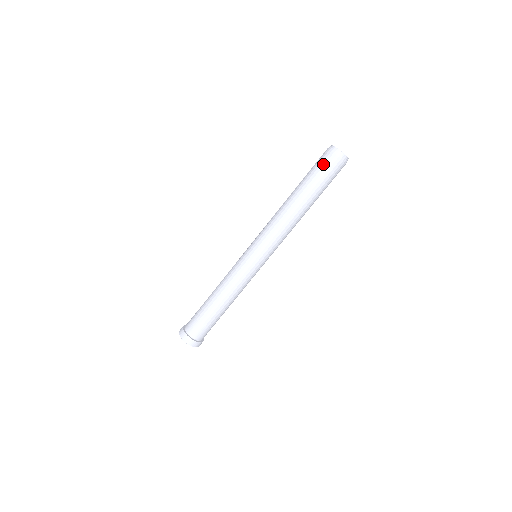
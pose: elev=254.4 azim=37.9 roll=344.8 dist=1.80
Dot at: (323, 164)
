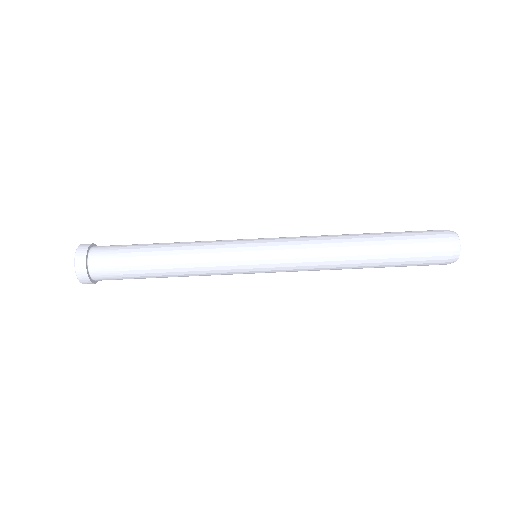
Dot at: (426, 231)
